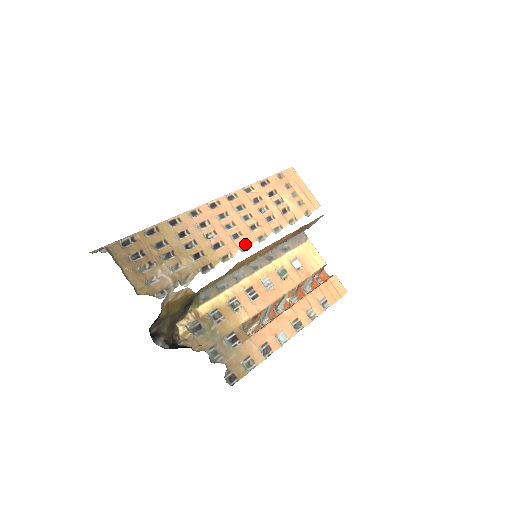
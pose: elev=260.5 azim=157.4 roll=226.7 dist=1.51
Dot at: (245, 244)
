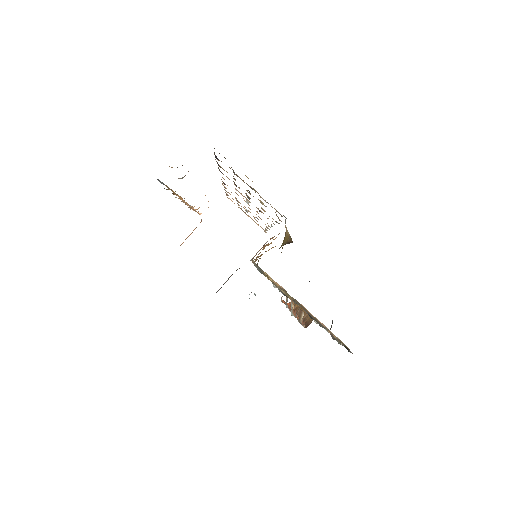
Dot at: occluded
